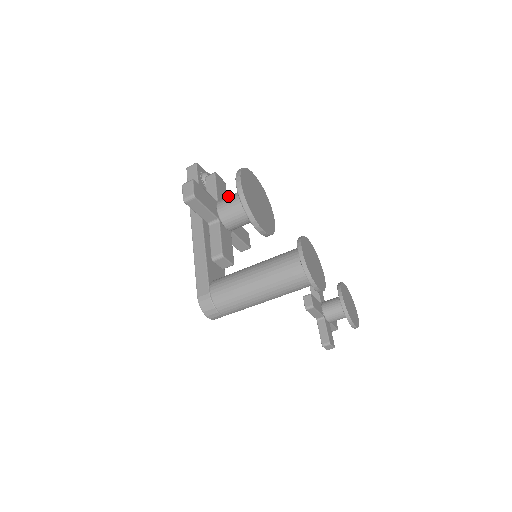
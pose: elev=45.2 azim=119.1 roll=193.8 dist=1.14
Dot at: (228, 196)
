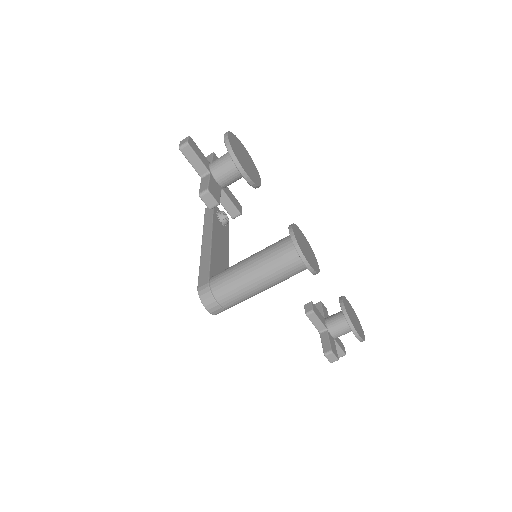
Dot at: occluded
